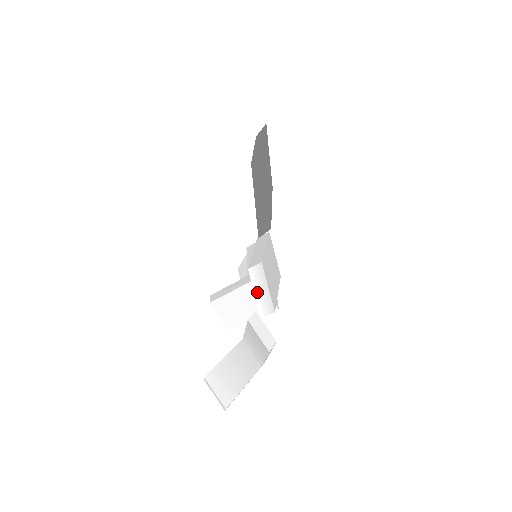
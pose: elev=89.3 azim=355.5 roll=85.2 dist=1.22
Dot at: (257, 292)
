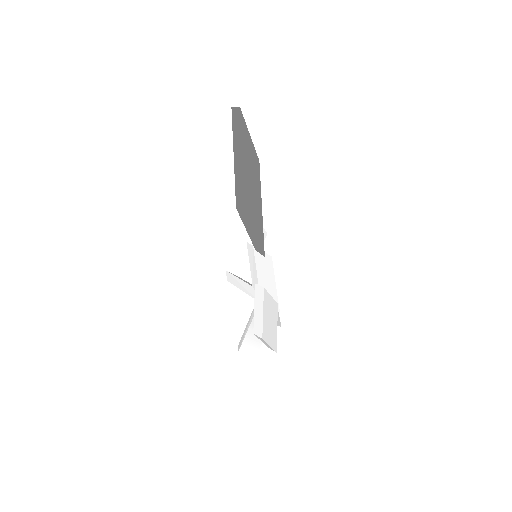
Dot at: occluded
